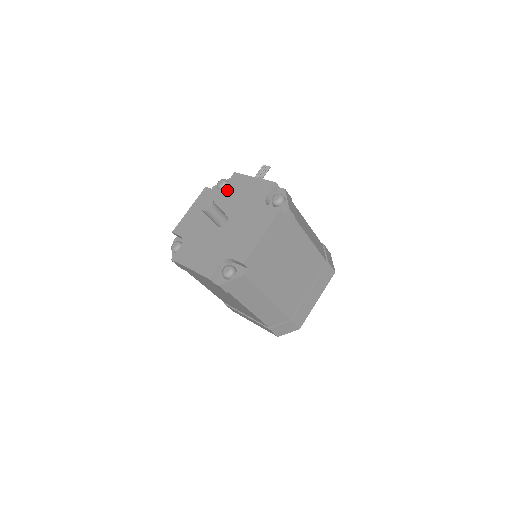
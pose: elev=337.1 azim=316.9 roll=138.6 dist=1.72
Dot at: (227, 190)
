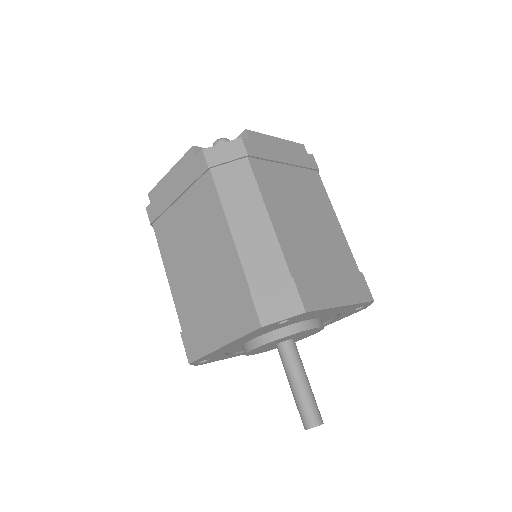
Dot at: occluded
